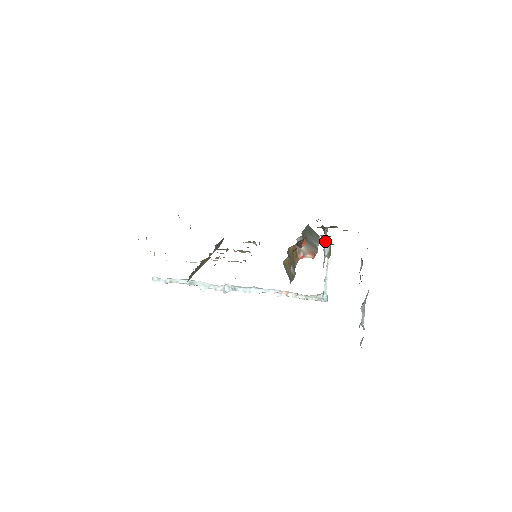
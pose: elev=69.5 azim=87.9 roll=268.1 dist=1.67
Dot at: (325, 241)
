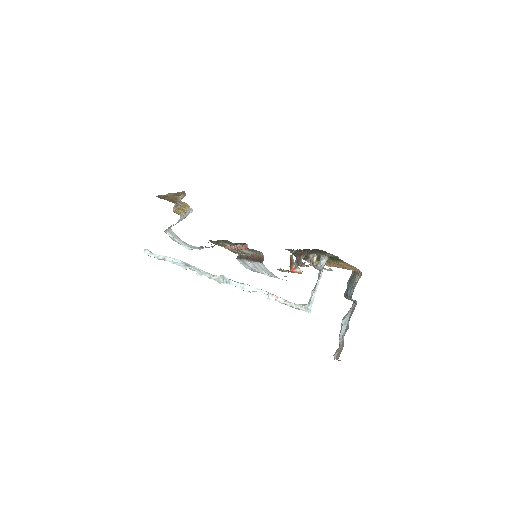
Dot at: (314, 261)
